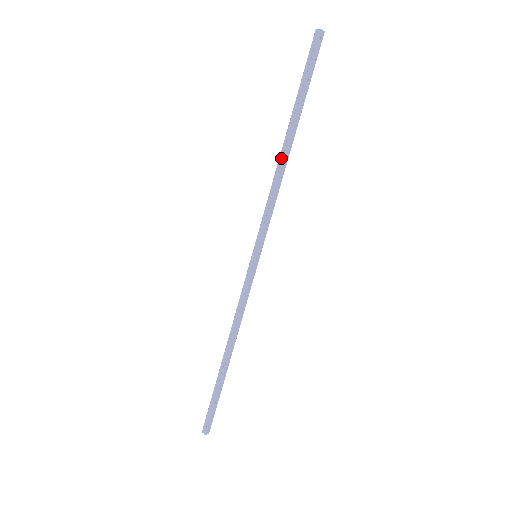
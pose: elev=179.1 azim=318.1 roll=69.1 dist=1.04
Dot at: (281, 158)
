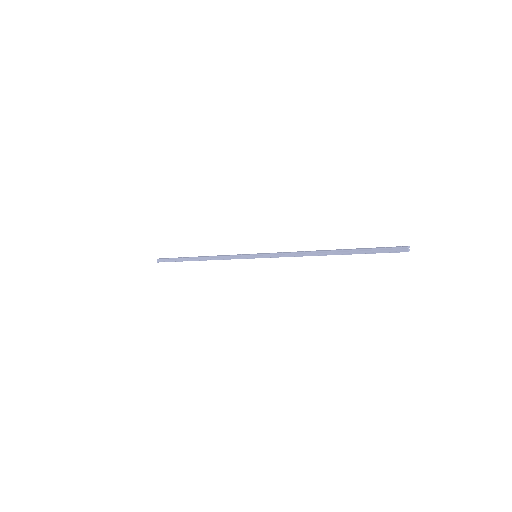
Dot at: (316, 253)
